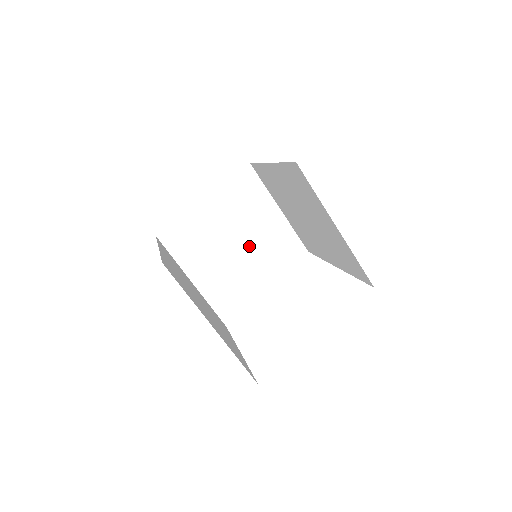
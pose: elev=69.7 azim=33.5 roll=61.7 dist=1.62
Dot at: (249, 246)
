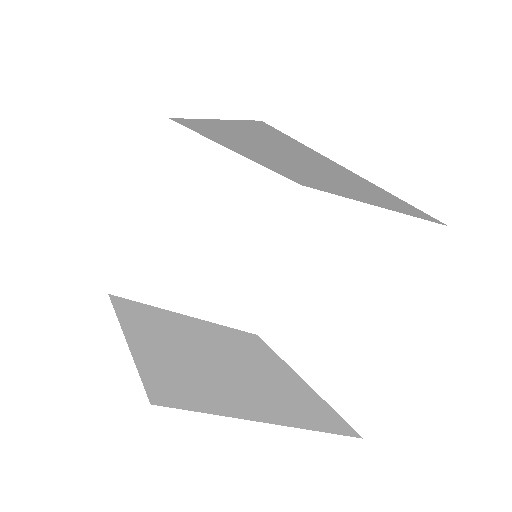
Dot at: (229, 226)
